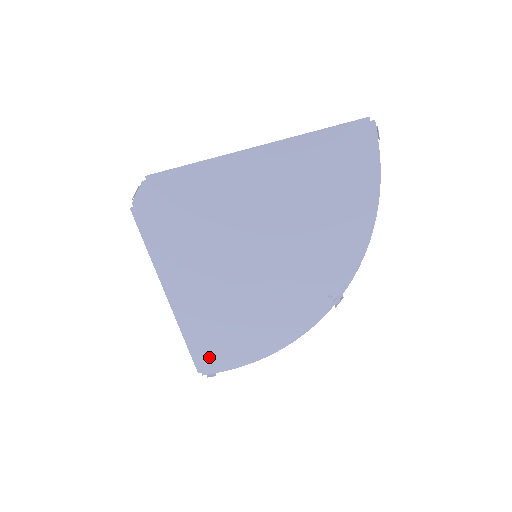
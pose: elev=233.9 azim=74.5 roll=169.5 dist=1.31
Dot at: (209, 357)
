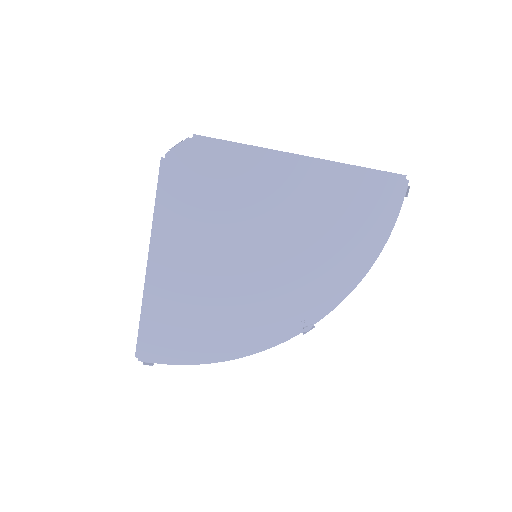
Dot at: (156, 343)
